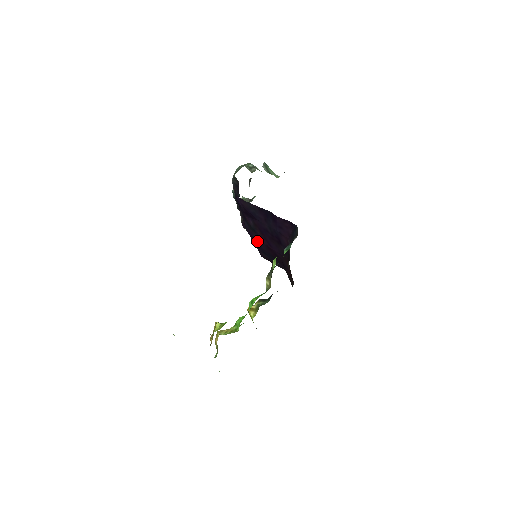
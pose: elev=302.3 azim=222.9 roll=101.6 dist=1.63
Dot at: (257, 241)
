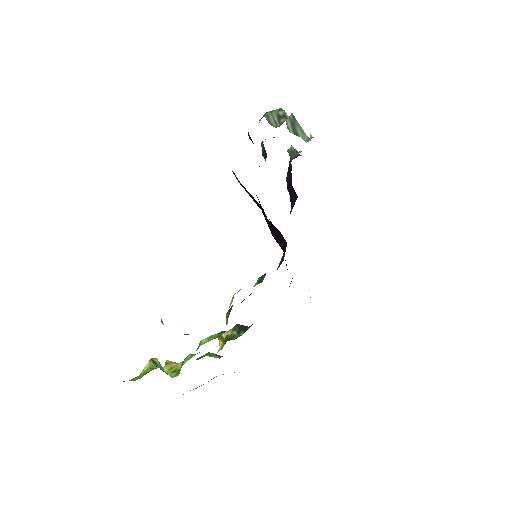
Dot at: occluded
